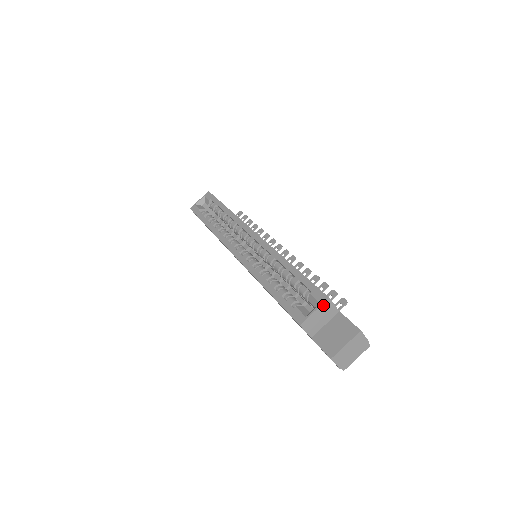
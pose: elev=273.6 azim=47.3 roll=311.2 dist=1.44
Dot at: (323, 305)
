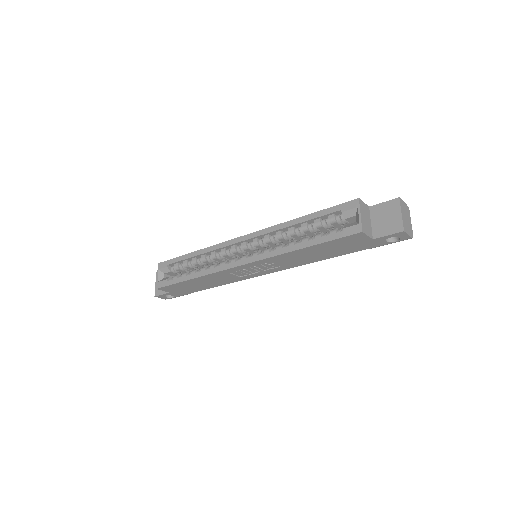
Dot at: (360, 207)
